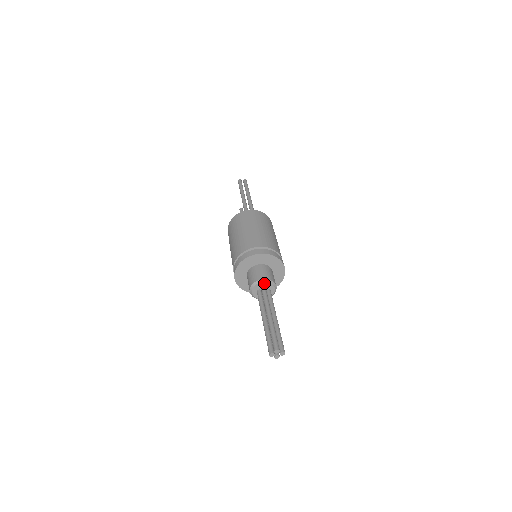
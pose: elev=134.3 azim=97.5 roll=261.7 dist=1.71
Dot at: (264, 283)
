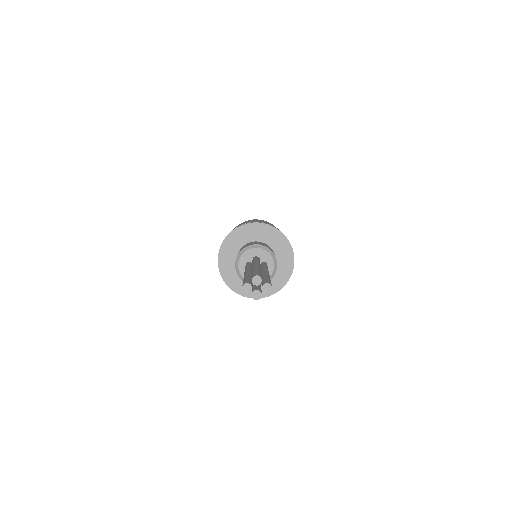
Dot at: (257, 250)
